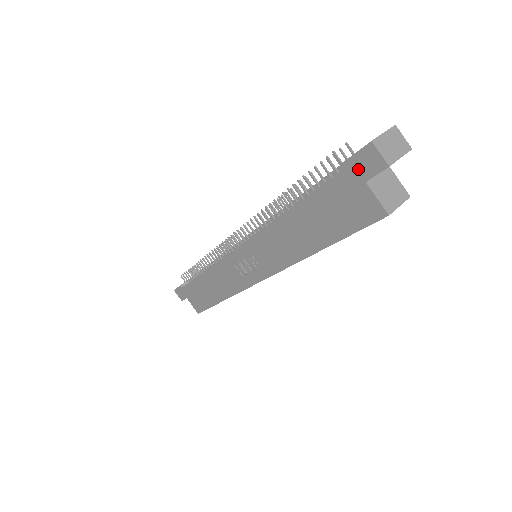
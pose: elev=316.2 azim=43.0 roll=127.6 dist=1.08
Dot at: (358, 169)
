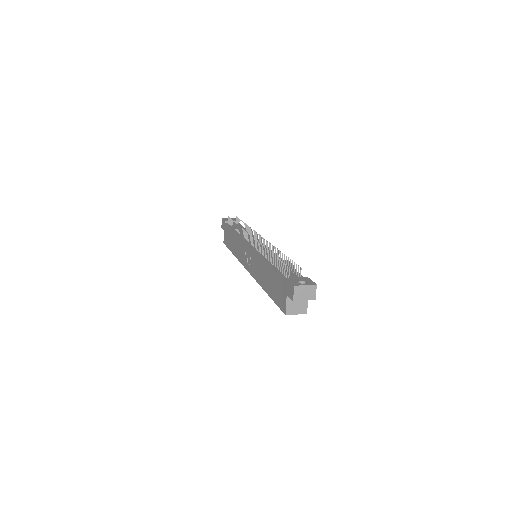
Dot at: (287, 287)
